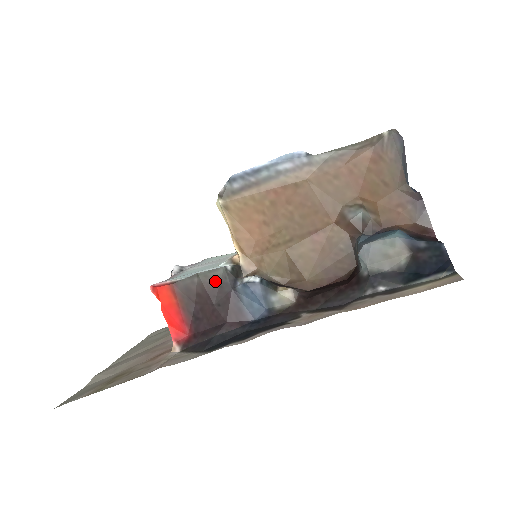
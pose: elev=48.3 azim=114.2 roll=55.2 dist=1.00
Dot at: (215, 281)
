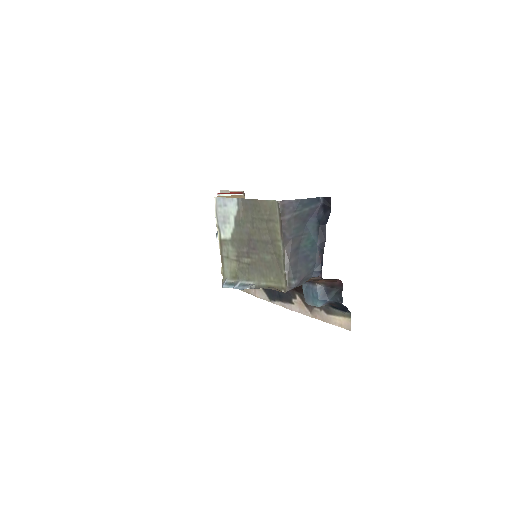
Dot at: occluded
